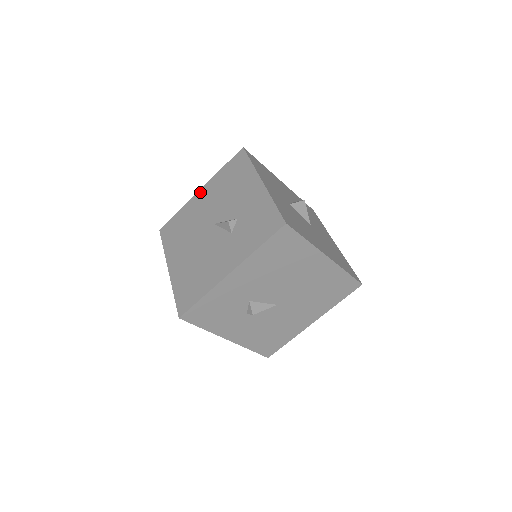
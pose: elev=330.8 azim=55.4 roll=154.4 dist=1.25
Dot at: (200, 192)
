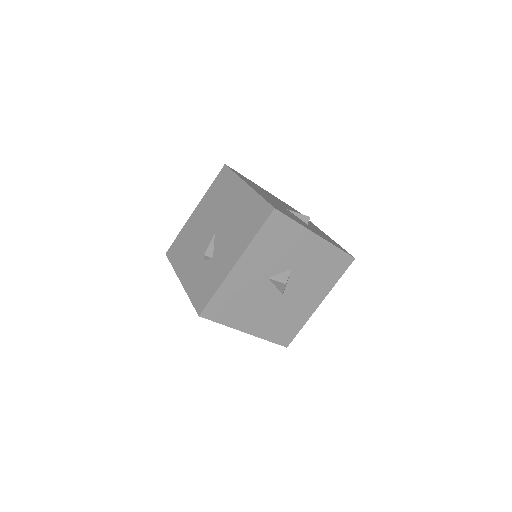
Dot at: (245, 187)
